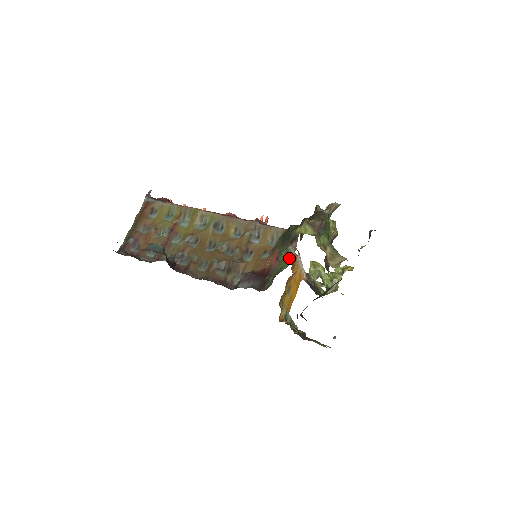
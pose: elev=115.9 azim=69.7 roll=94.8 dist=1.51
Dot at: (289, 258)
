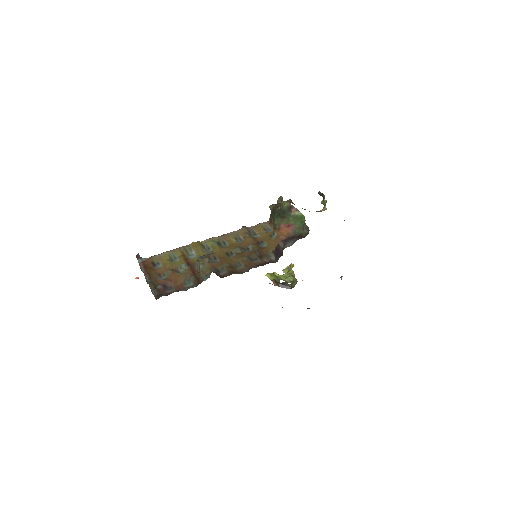
Dot at: (299, 216)
